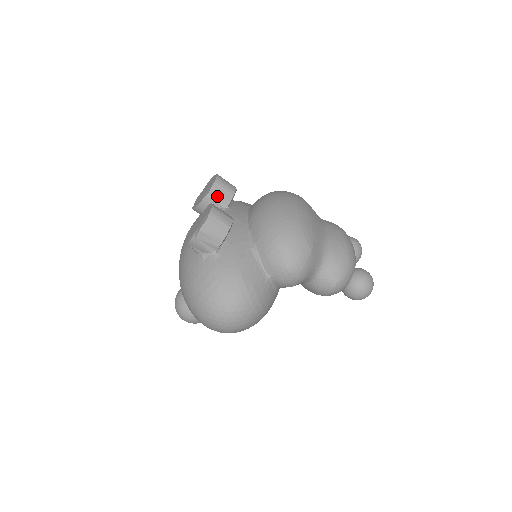
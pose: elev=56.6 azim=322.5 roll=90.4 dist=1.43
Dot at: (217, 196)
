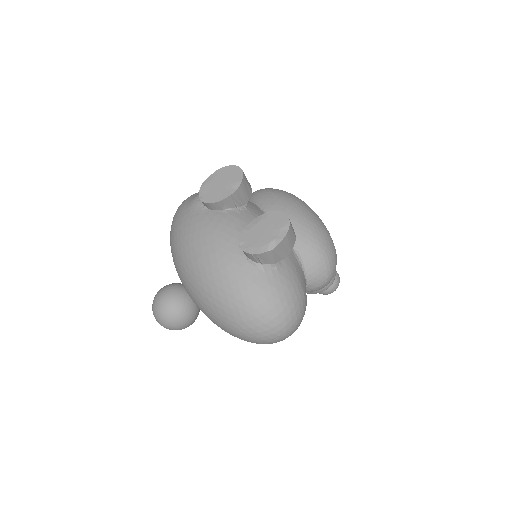
Dot at: (242, 193)
